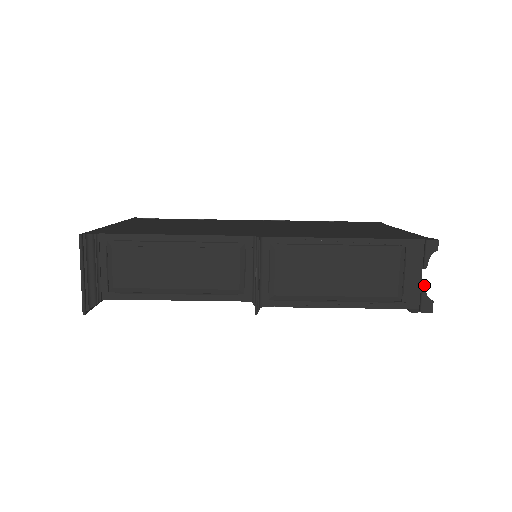
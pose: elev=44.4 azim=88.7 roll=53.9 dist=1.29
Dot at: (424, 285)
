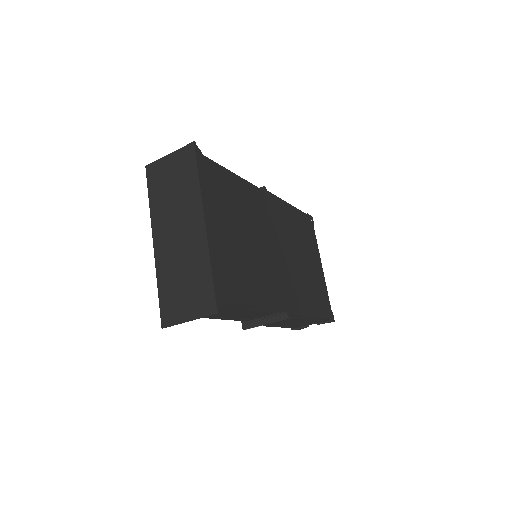
Dot at: occluded
